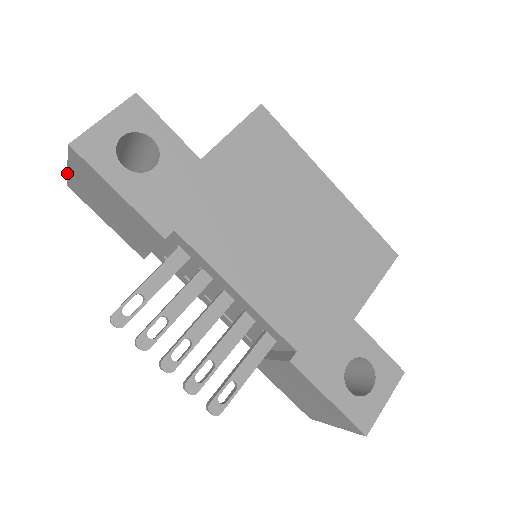
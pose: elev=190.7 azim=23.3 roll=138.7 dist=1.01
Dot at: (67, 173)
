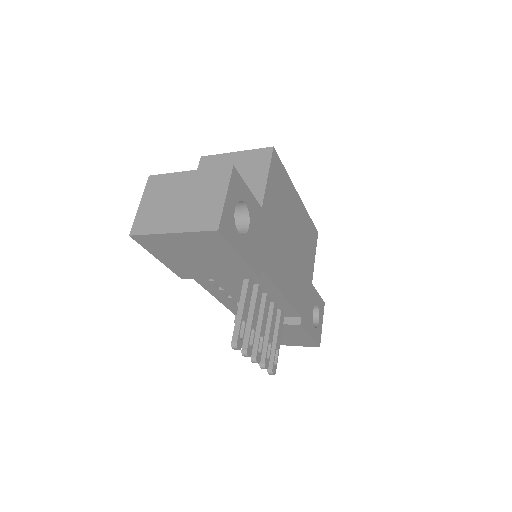
Dot at: (158, 234)
